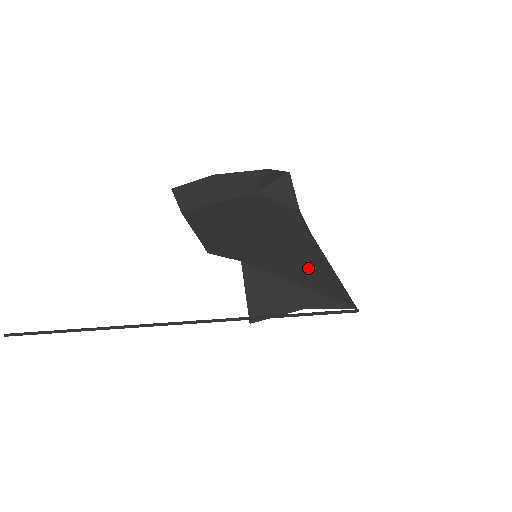
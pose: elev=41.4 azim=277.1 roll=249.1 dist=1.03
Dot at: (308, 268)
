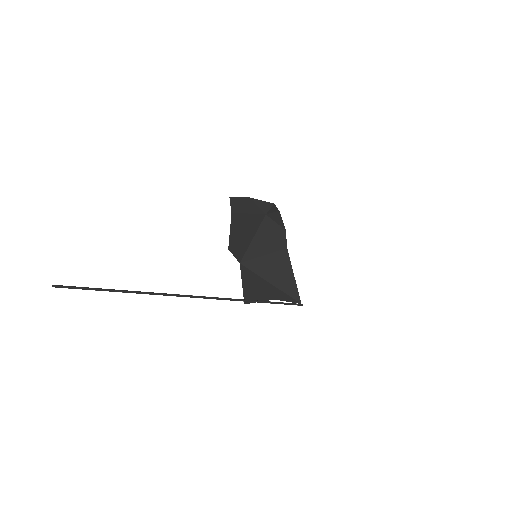
Dot at: (280, 271)
